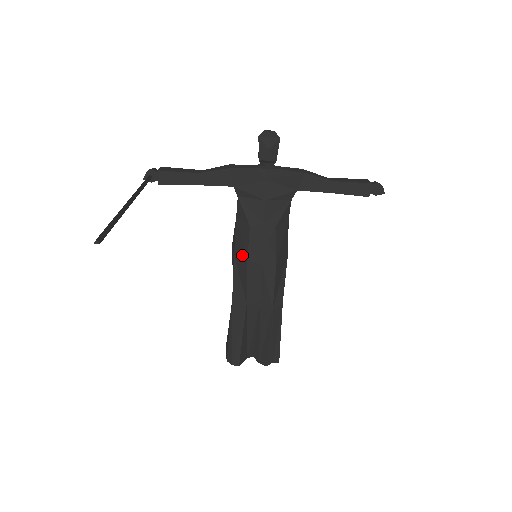
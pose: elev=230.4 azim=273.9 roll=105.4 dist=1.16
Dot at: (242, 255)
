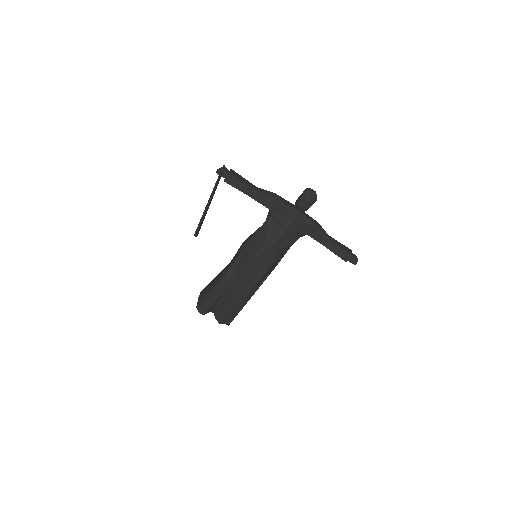
Dot at: (249, 253)
